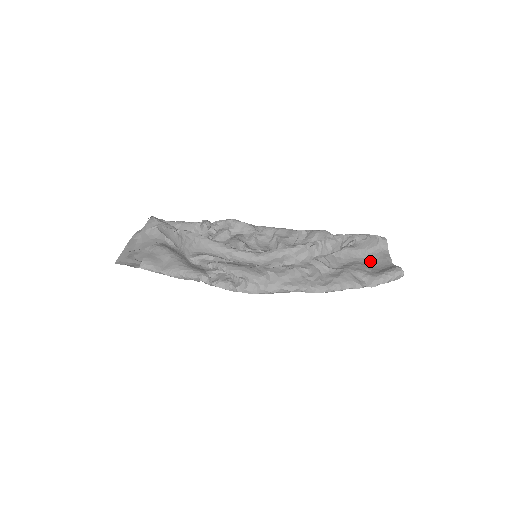
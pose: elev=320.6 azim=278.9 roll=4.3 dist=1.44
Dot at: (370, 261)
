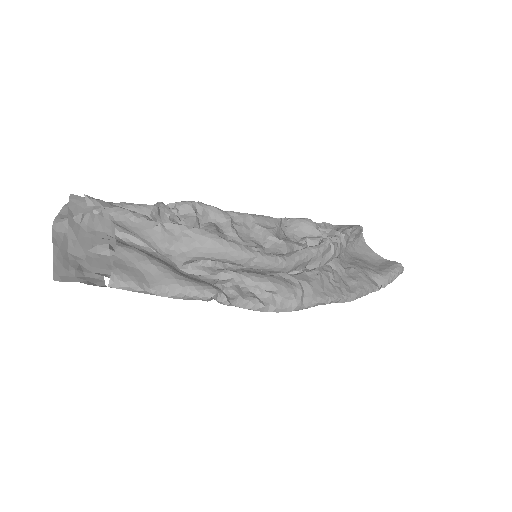
Dot at: (360, 255)
